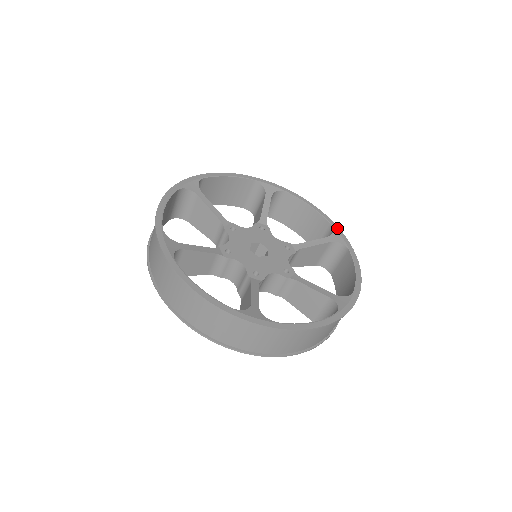
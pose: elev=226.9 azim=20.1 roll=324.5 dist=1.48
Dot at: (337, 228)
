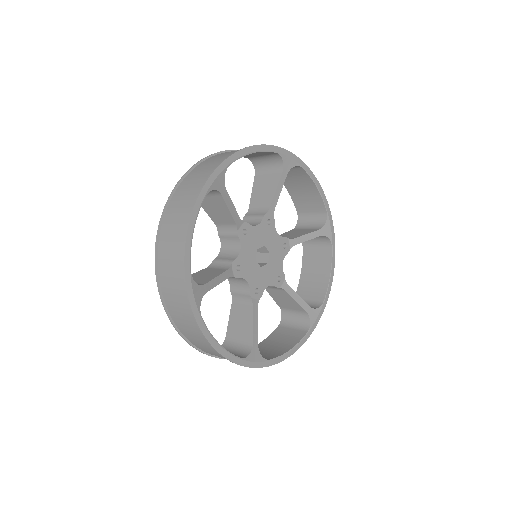
Dot at: (330, 217)
